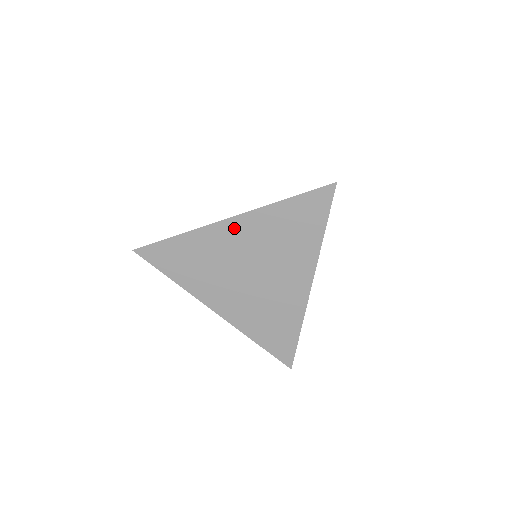
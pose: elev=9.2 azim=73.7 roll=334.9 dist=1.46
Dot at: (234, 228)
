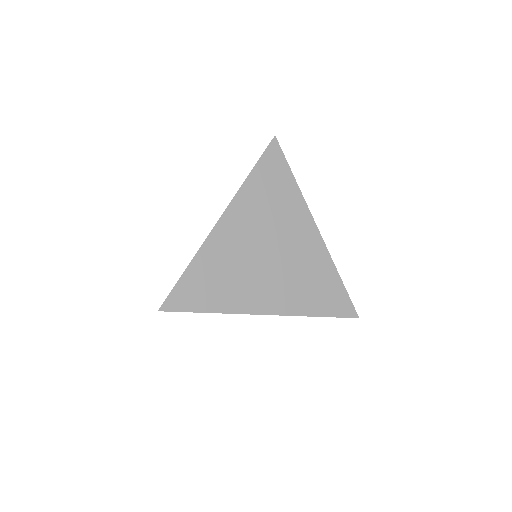
Dot at: occluded
